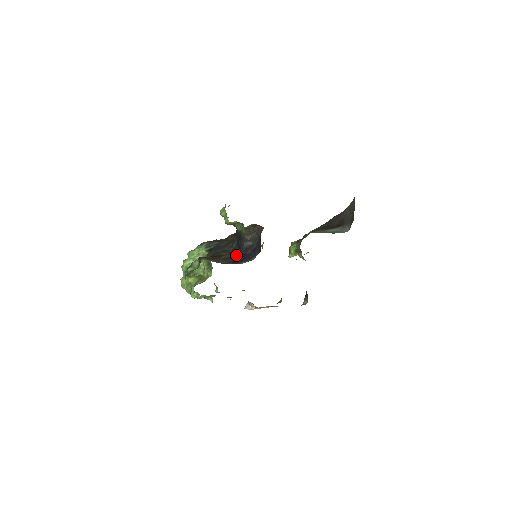
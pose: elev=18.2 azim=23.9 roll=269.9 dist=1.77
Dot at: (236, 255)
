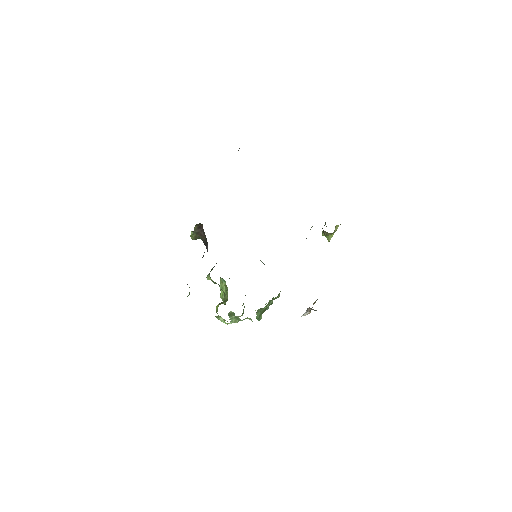
Dot at: occluded
